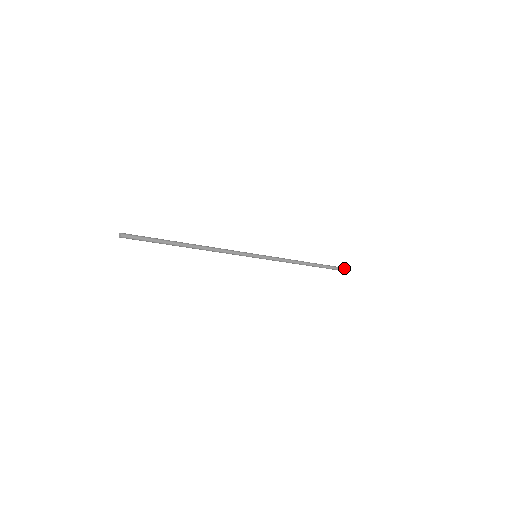
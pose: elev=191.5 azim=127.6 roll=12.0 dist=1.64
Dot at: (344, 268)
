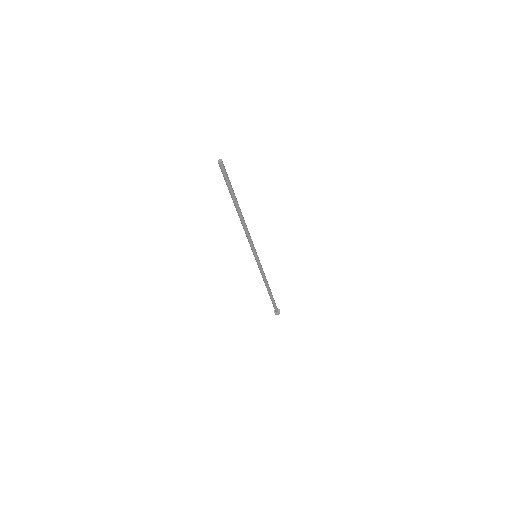
Dot at: (279, 310)
